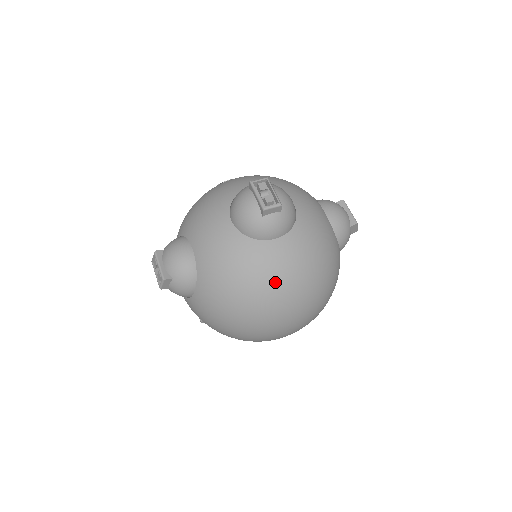
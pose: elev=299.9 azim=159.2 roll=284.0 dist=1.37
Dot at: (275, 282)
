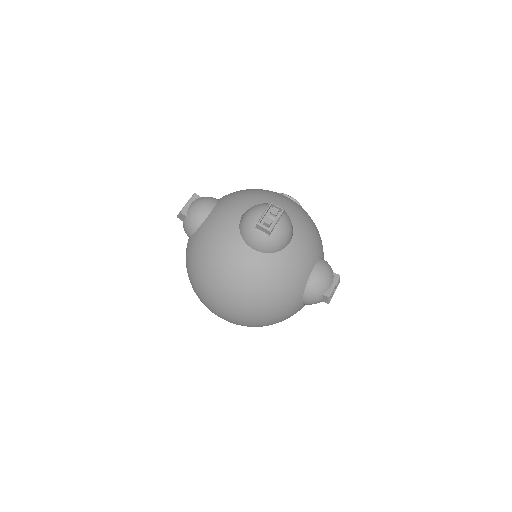
Dot at: (229, 273)
